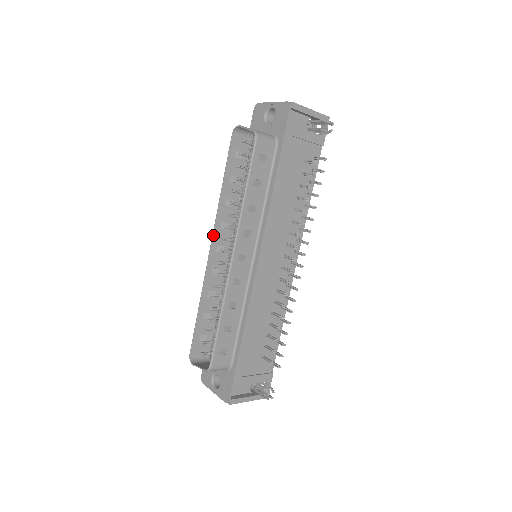
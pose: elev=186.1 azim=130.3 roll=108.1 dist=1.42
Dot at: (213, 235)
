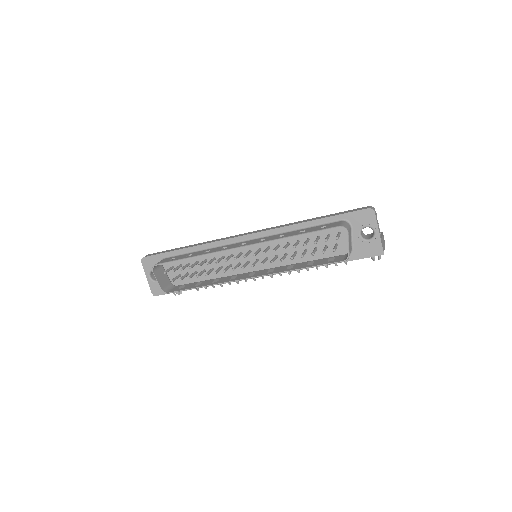
Dot at: occluded
